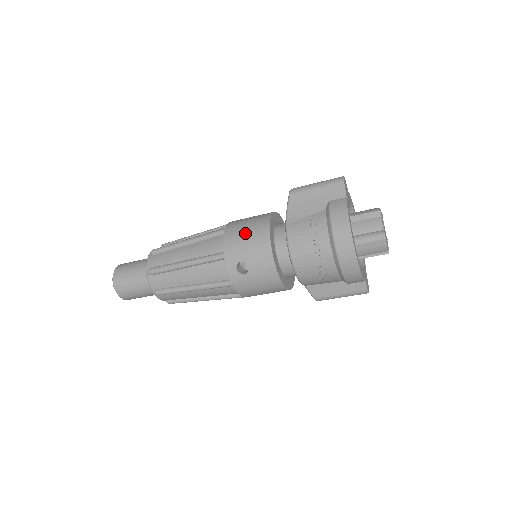
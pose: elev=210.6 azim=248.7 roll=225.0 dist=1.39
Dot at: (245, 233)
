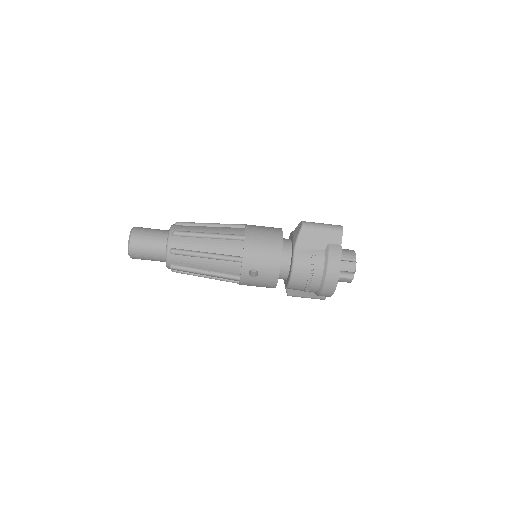
Dot at: (262, 248)
